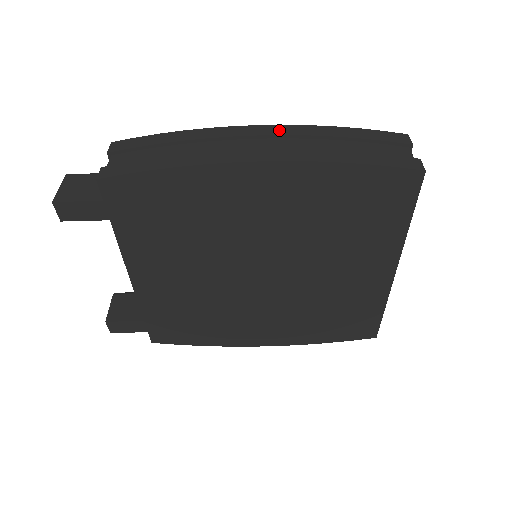
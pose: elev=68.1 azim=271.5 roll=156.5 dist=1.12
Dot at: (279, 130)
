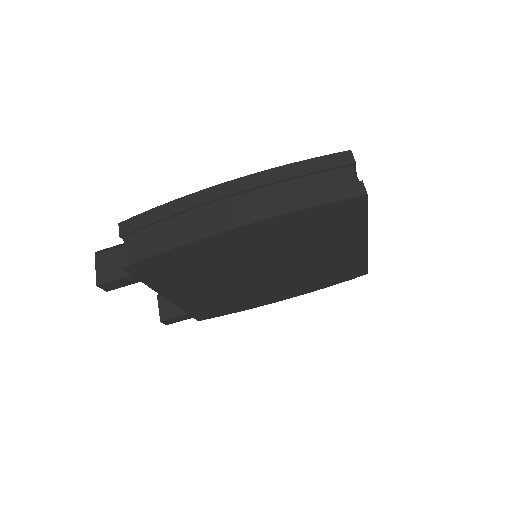
Dot at: (244, 184)
